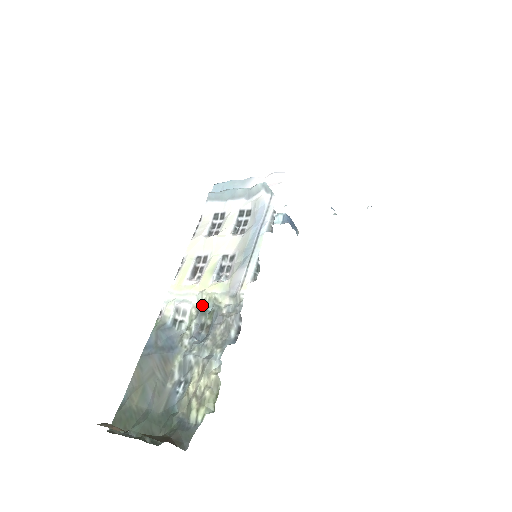
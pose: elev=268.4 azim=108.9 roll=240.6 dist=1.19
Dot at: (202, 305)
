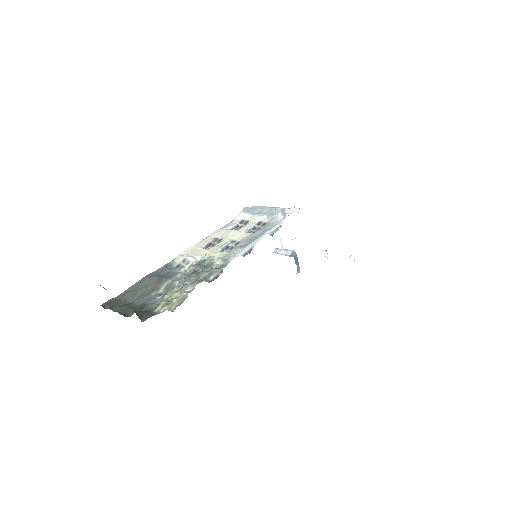
Dot at: (202, 261)
